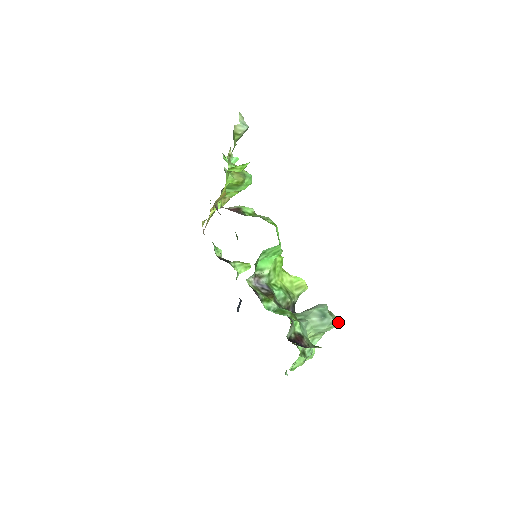
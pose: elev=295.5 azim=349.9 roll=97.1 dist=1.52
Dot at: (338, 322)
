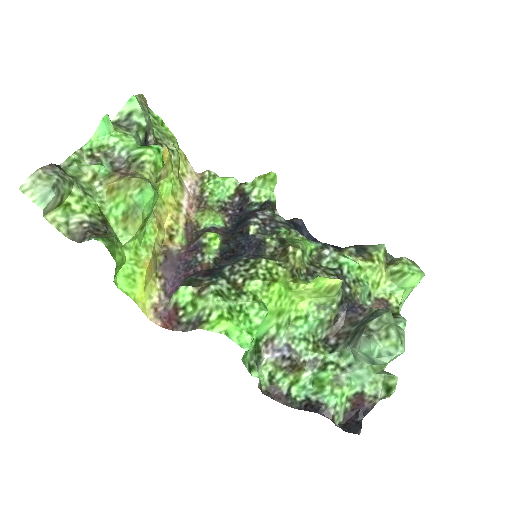
Dot at: (400, 352)
